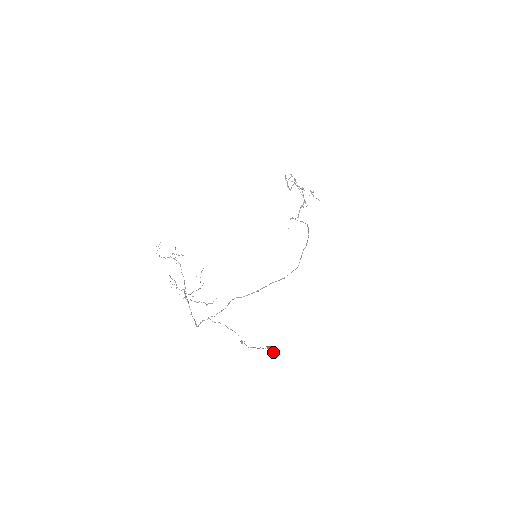
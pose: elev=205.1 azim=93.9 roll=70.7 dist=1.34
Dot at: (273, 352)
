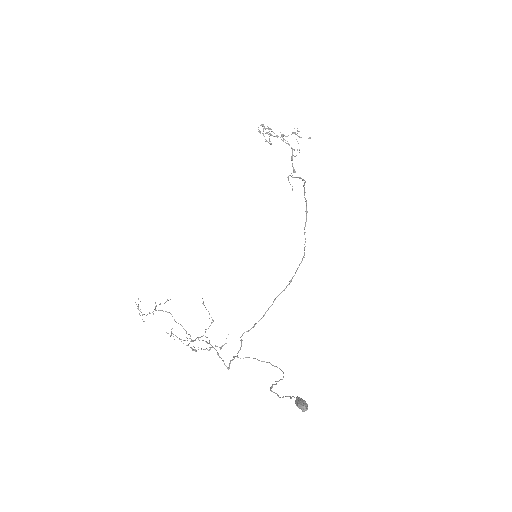
Dot at: (303, 410)
